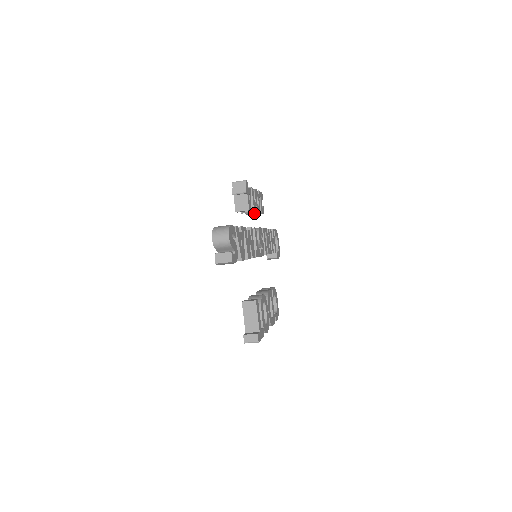
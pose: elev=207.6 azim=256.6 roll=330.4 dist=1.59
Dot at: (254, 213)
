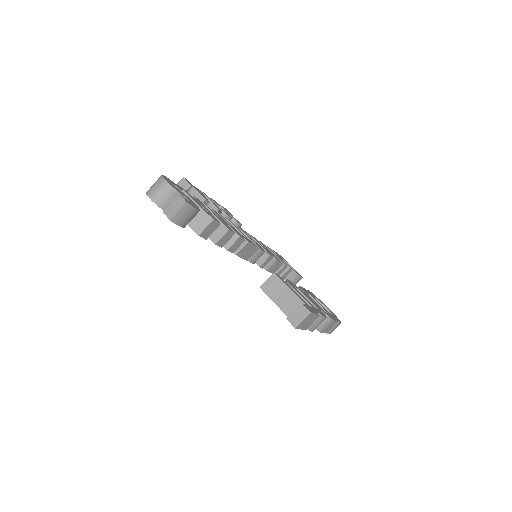
Dot at: occluded
